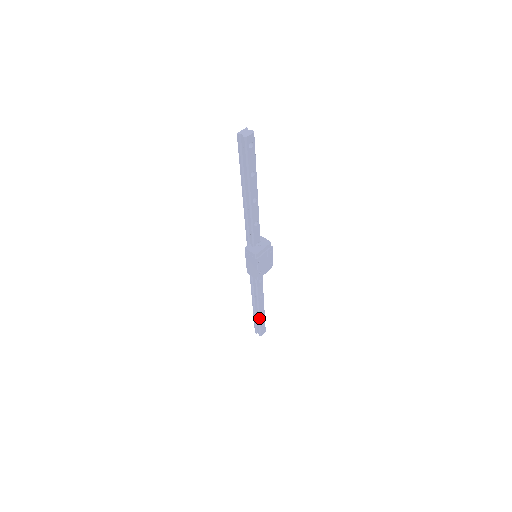
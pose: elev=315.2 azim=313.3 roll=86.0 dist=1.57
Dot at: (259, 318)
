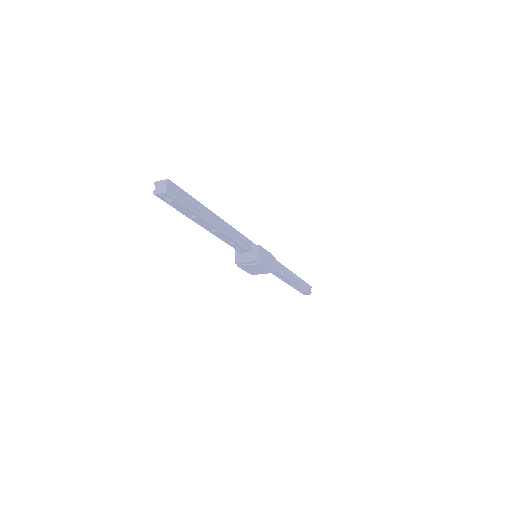
Dot at: (292, 286)
